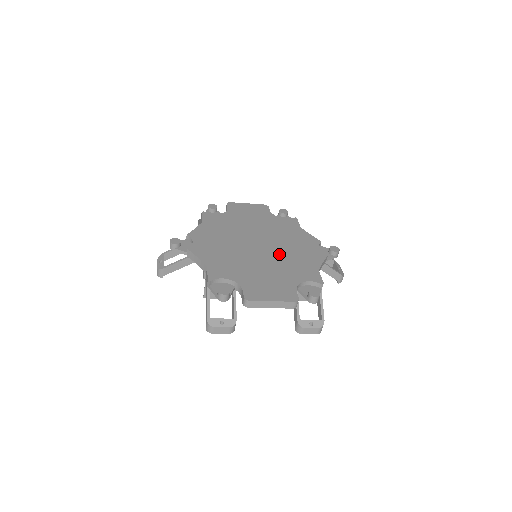
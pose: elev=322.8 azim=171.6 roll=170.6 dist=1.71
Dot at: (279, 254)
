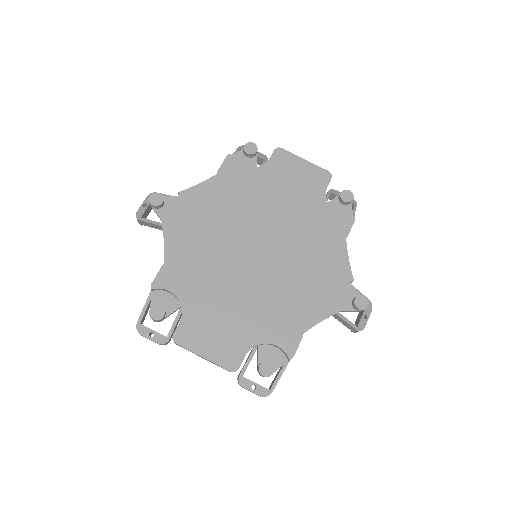
Dot at: (273, 279)
